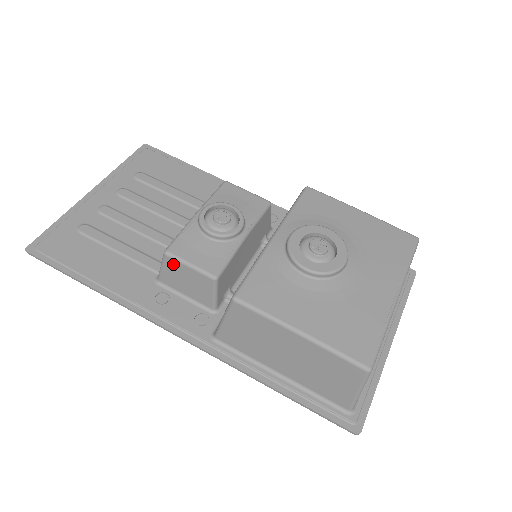
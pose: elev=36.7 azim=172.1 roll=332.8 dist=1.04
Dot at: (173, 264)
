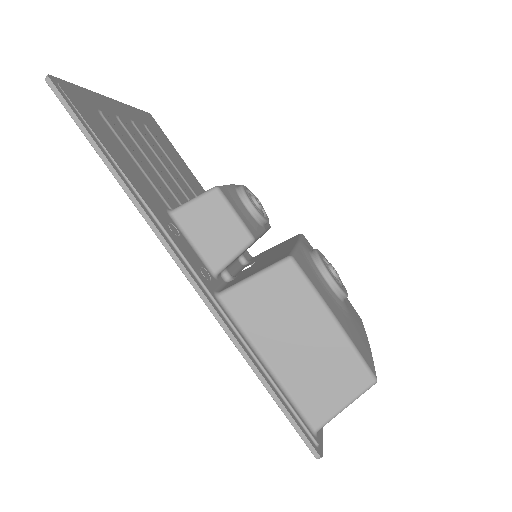
Dot at: (216, 203)
